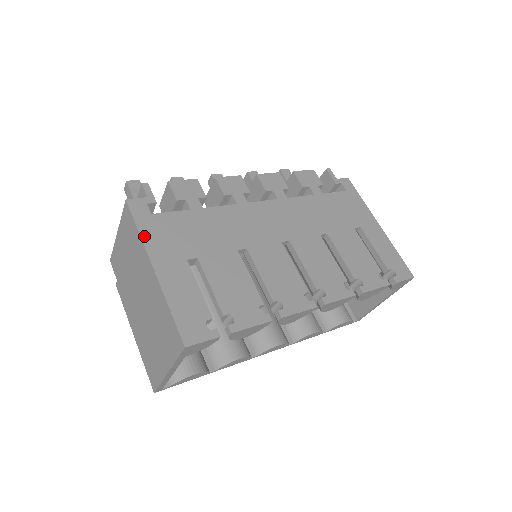
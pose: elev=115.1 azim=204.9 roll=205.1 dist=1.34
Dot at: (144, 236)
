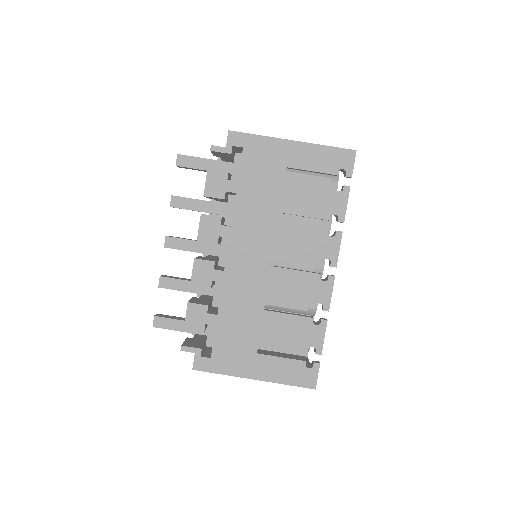
Dot at: (227, 373)
